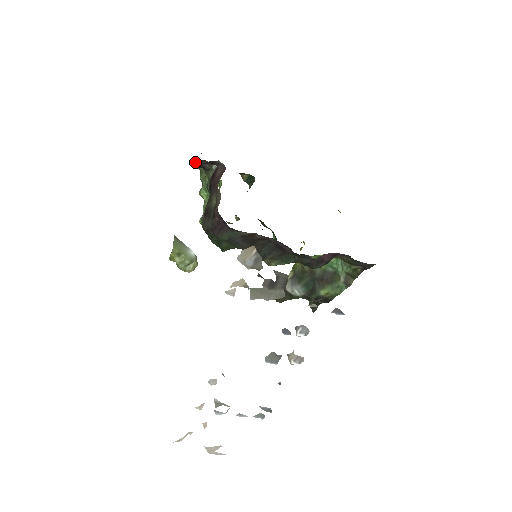
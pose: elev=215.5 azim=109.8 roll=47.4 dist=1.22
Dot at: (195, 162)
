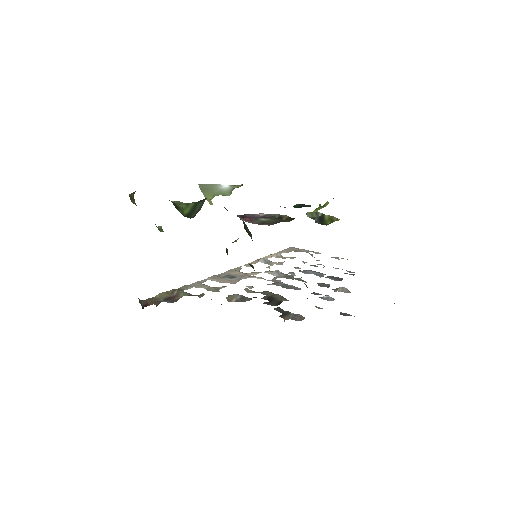
Dot at: occluded
